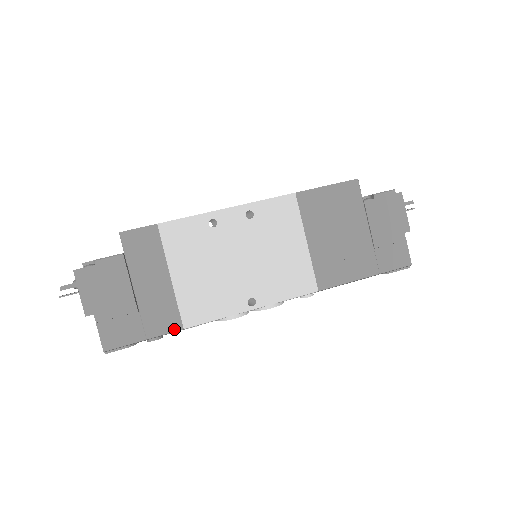
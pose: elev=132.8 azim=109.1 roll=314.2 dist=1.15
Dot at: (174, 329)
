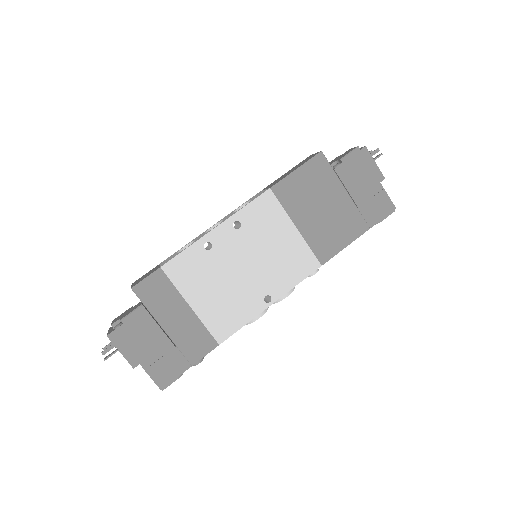
Dot at: (211, 348)
